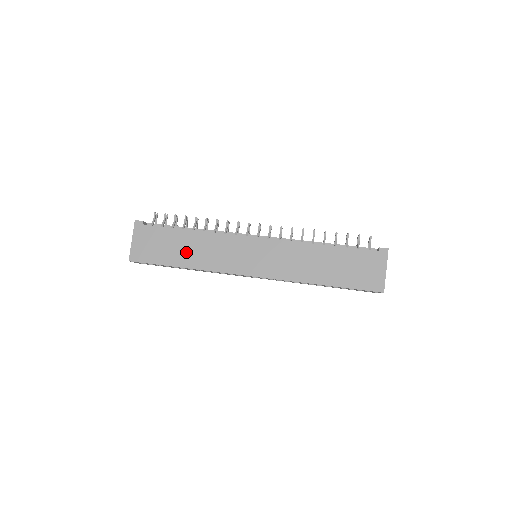
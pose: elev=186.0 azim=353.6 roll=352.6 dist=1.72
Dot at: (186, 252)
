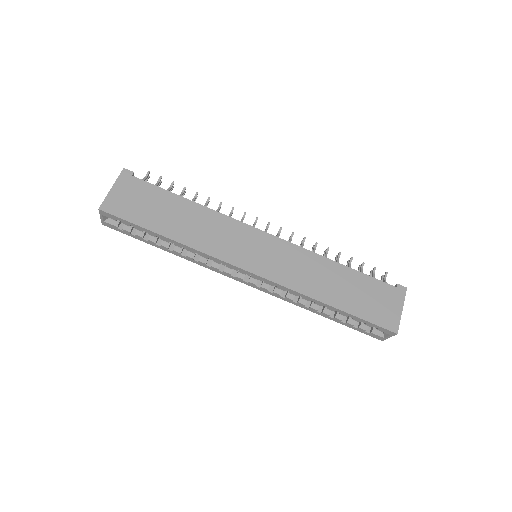
Dot at: (177, 222)
